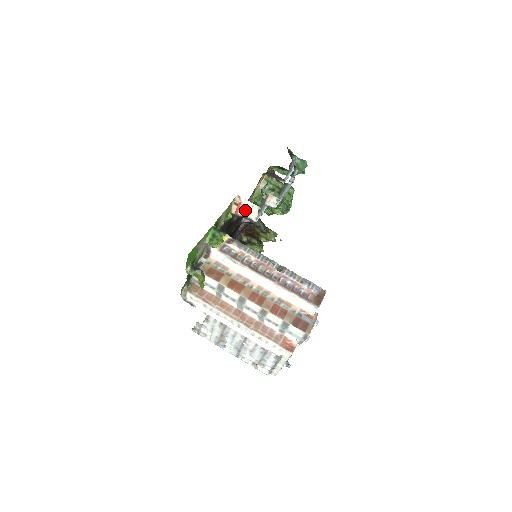
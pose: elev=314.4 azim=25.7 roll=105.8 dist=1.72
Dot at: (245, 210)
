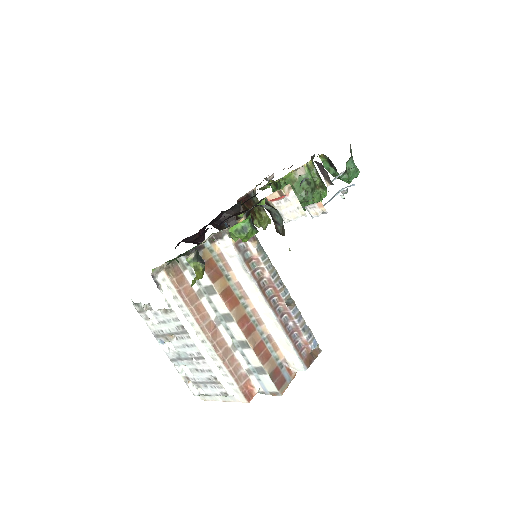
Dot at: (284, 205)
